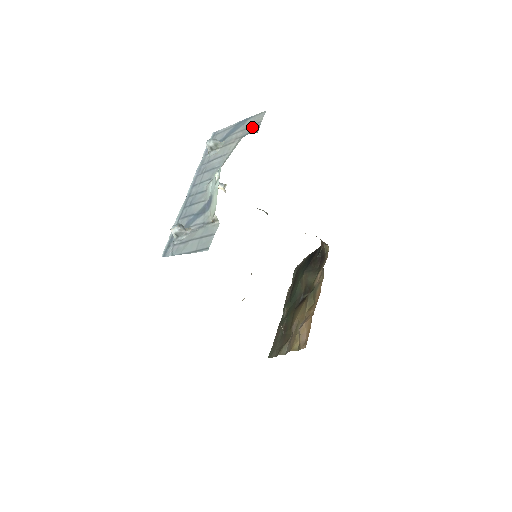
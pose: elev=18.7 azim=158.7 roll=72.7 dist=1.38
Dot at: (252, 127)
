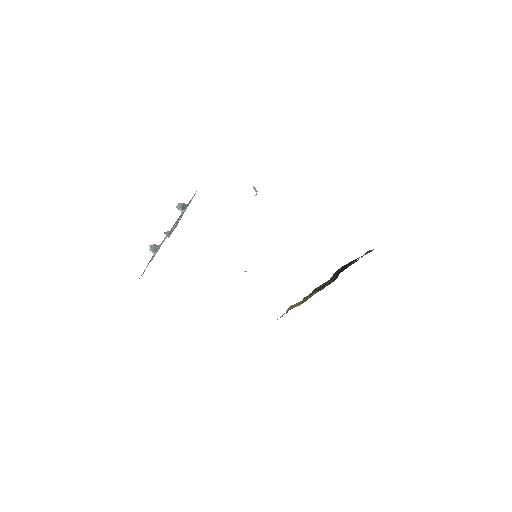
Dot at: (174, 228)
